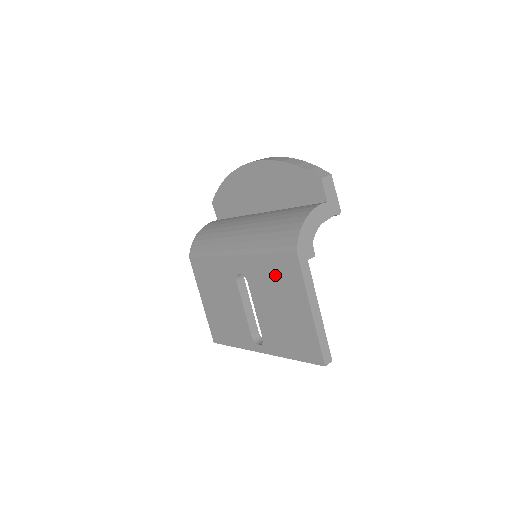
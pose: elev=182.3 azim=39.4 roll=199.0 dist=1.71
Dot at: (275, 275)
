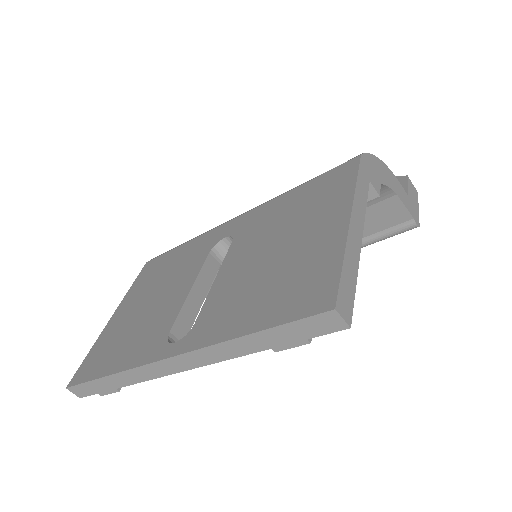
Dot at: (298, 204)
